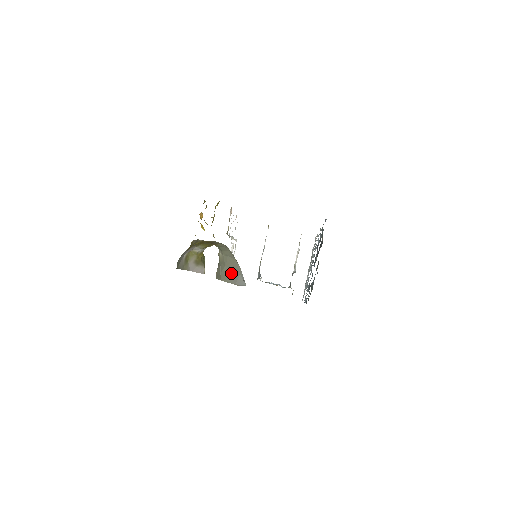
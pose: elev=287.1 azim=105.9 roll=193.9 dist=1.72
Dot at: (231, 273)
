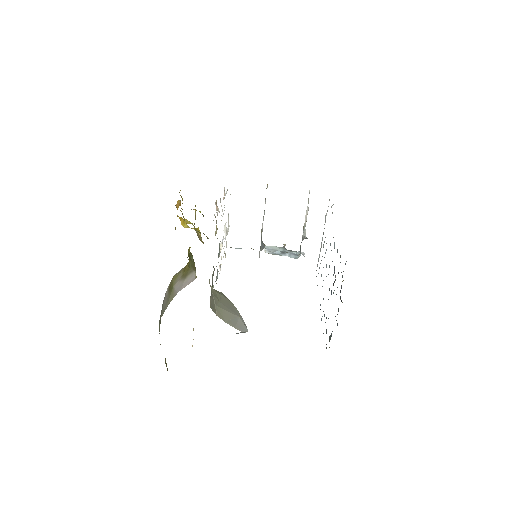
Dot at: (228, 311)
